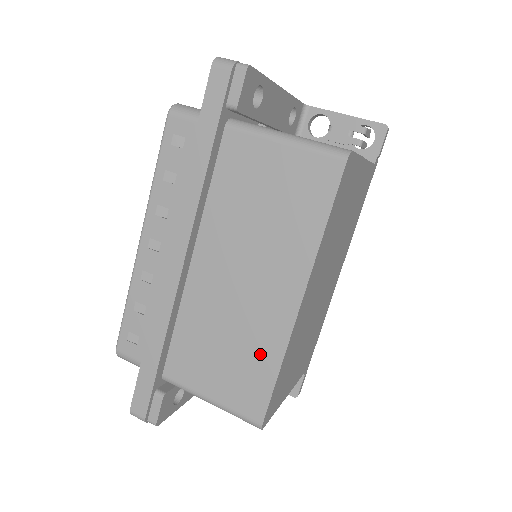
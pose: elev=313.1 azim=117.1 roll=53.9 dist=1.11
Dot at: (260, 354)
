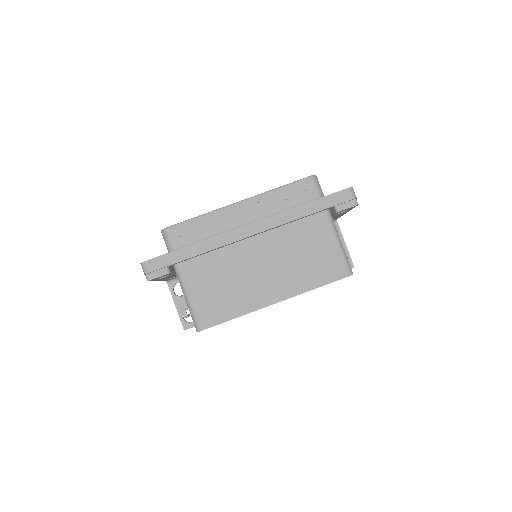
Dot at: (236, 303)
